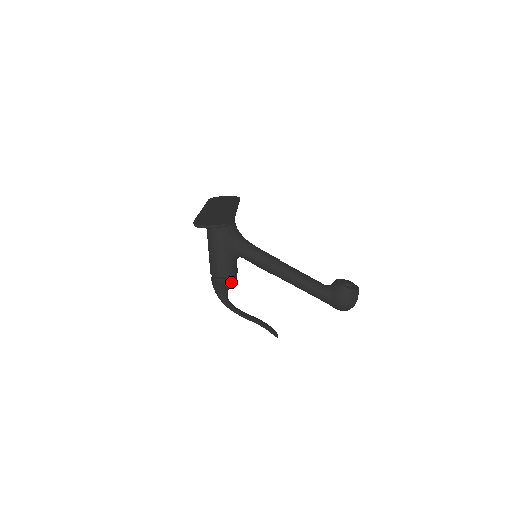
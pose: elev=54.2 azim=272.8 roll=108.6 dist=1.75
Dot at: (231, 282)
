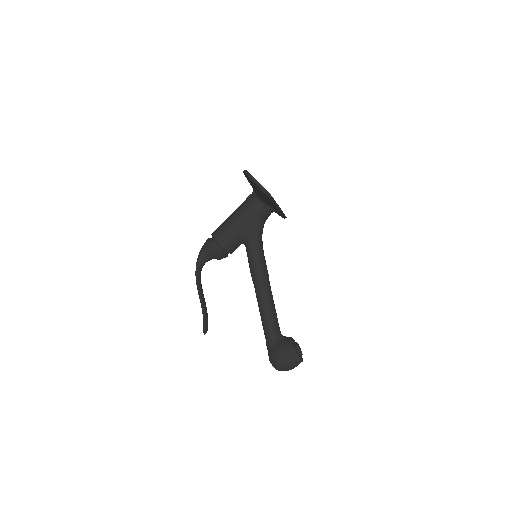
Dot at: (219, 254)
